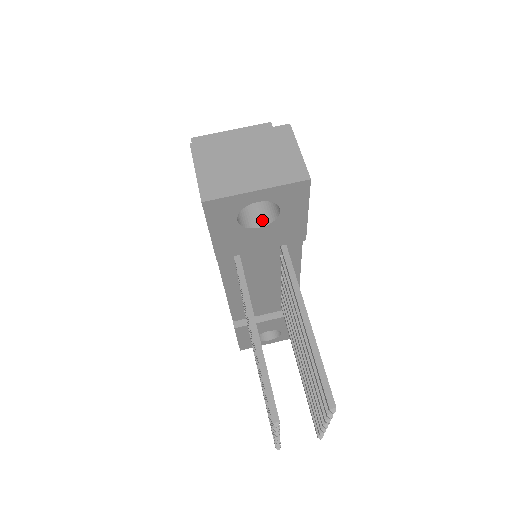
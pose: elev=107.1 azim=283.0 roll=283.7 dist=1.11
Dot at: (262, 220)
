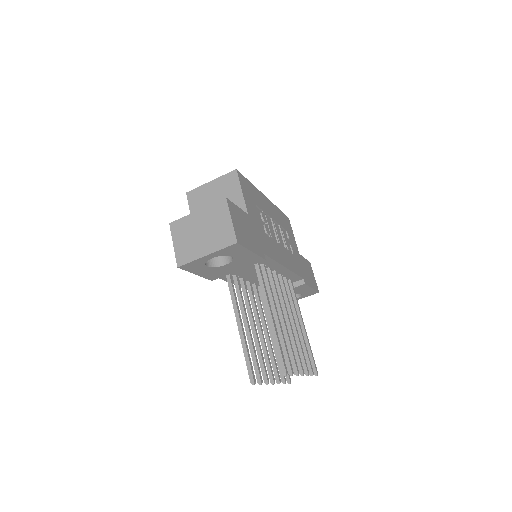
Dot at: (227, 259)
